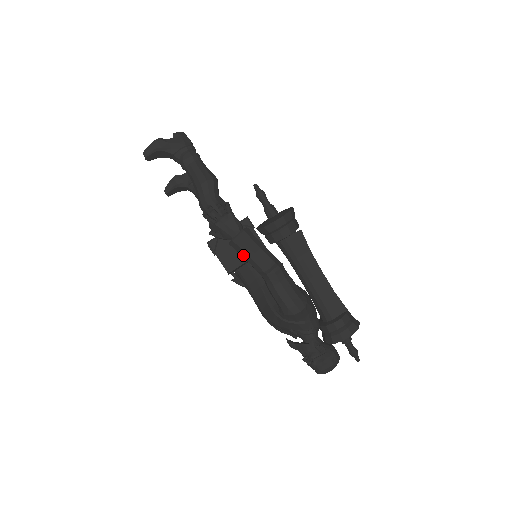
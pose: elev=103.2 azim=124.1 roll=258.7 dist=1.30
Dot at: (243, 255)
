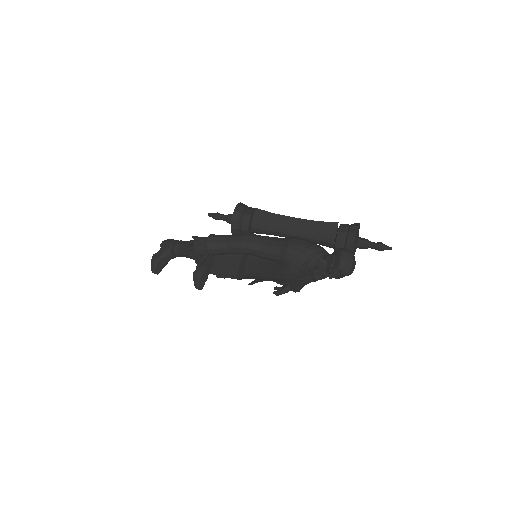
Dot at: (223, 252)
